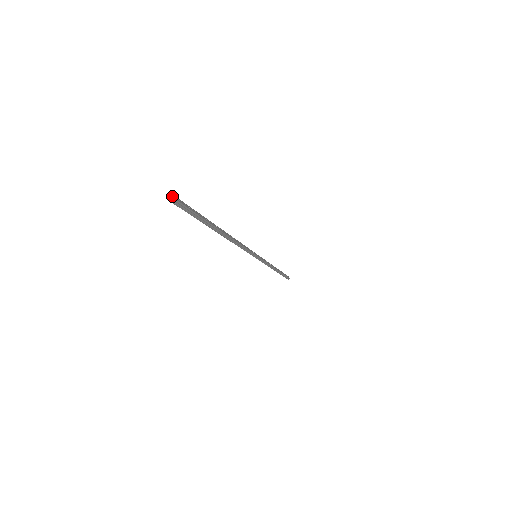
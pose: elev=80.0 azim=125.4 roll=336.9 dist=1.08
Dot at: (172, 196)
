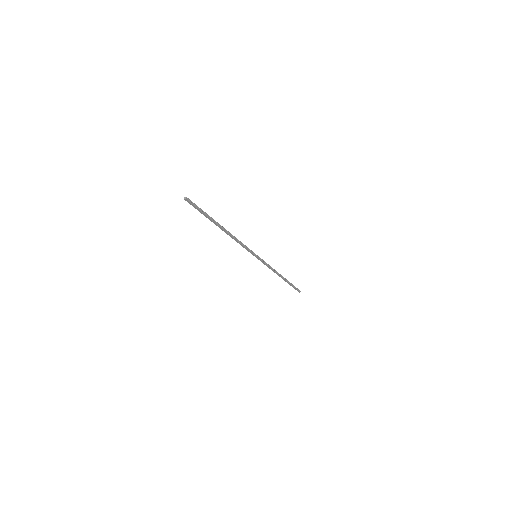
Dot at: (184, 198)
